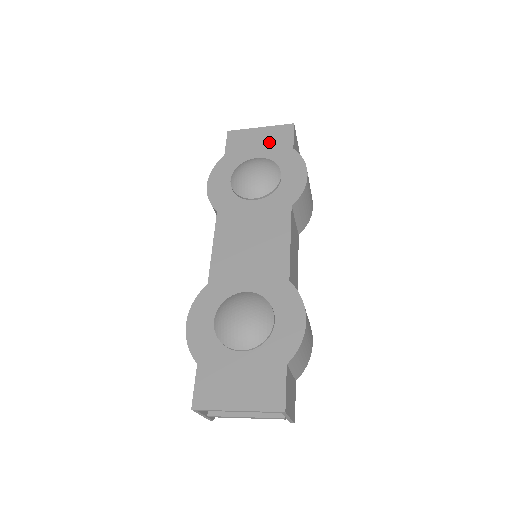
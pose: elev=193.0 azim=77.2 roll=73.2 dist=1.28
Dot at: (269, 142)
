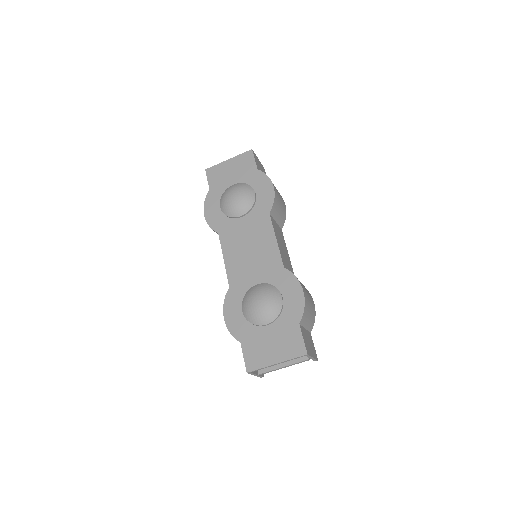
Dot at: (238, 169)
